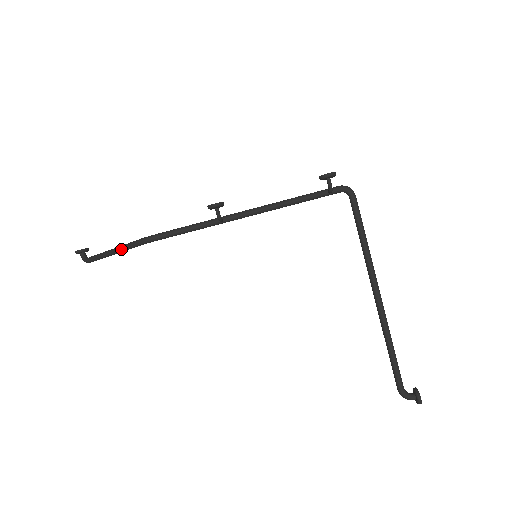
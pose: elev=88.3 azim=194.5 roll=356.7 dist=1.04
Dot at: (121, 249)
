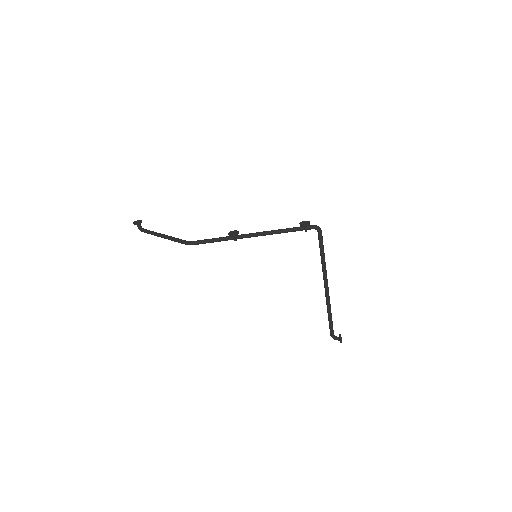
Dot at: (169, 239)
